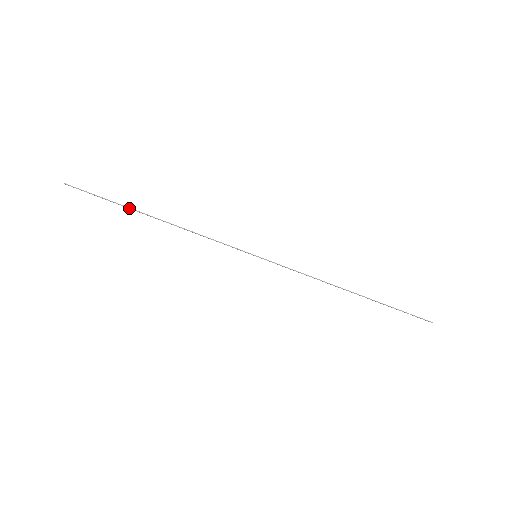
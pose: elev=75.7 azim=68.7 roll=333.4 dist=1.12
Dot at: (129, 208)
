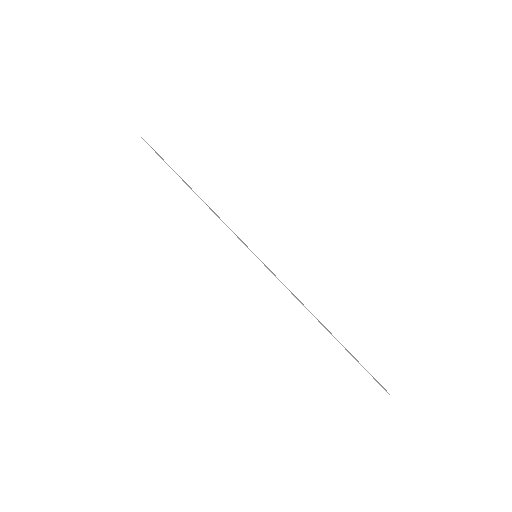
Dot at: (177, 174)
